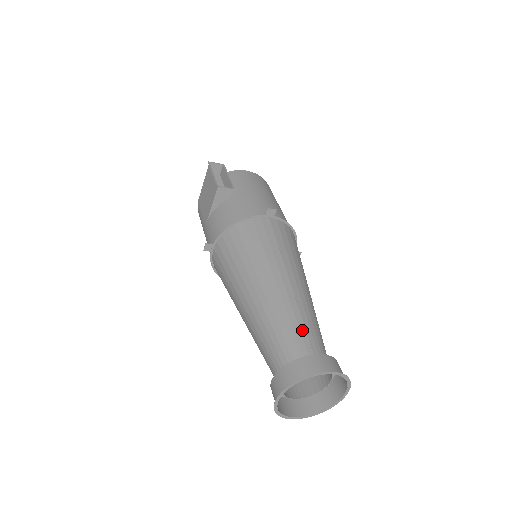
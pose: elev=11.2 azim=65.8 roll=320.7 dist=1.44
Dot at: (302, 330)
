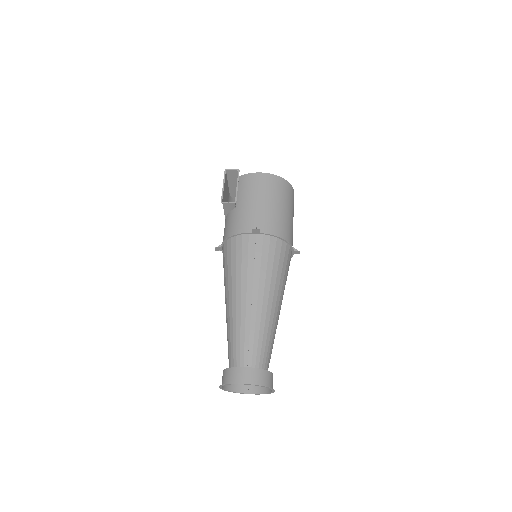
Dot at: (246, 344)
